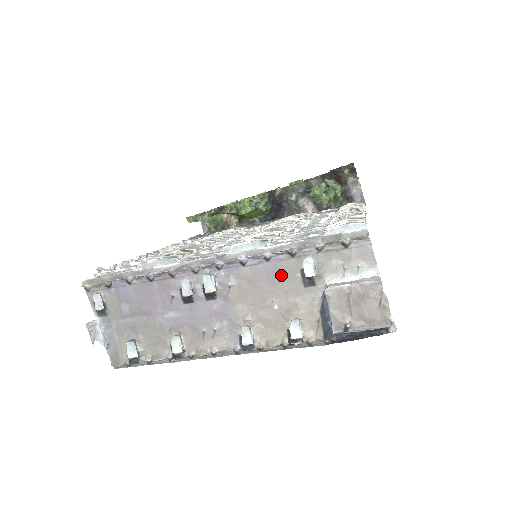
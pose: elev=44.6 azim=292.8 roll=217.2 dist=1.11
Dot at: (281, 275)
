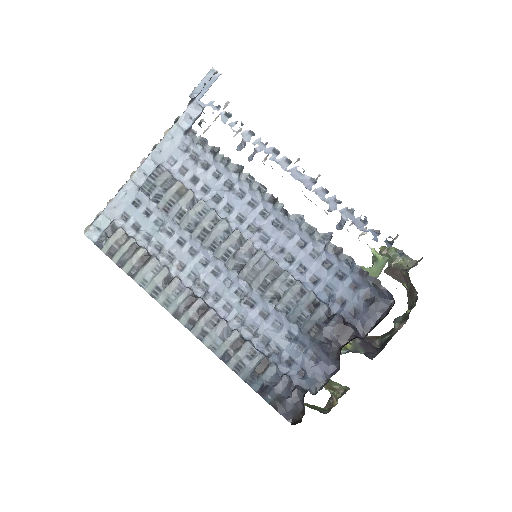
Dot at: occluded
